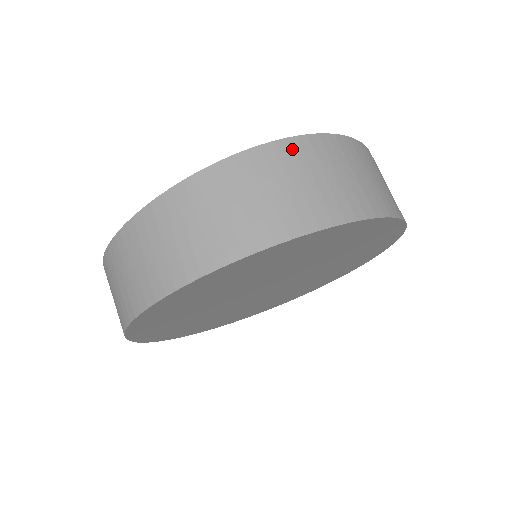
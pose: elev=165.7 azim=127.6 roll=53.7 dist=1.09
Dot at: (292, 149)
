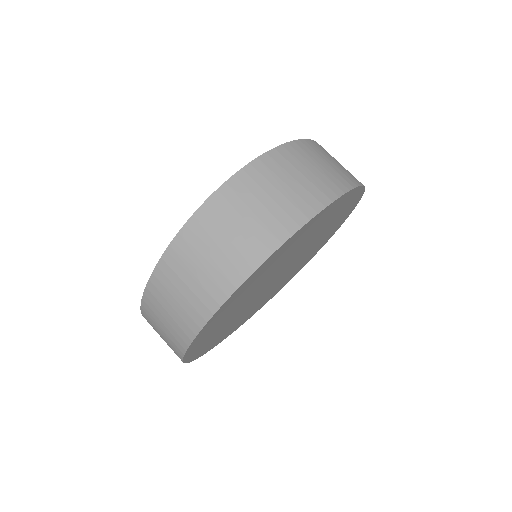
Dot at: (218, 203)
